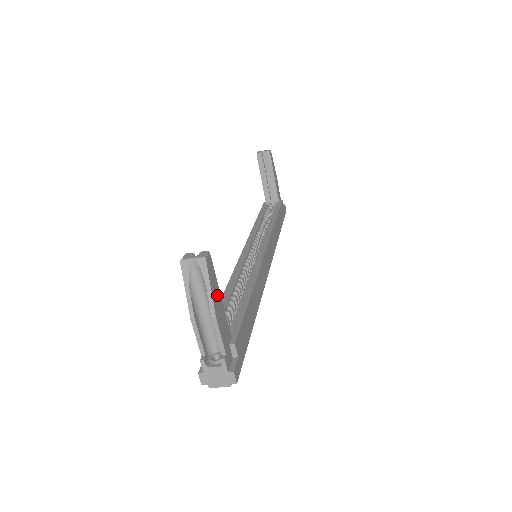
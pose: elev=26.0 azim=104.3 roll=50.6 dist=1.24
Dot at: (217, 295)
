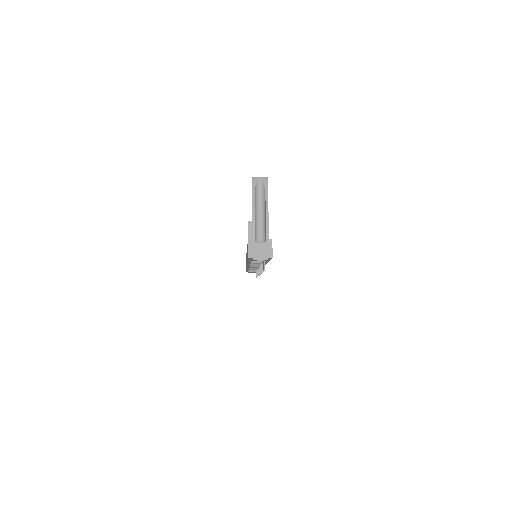
Dot at: occluded
